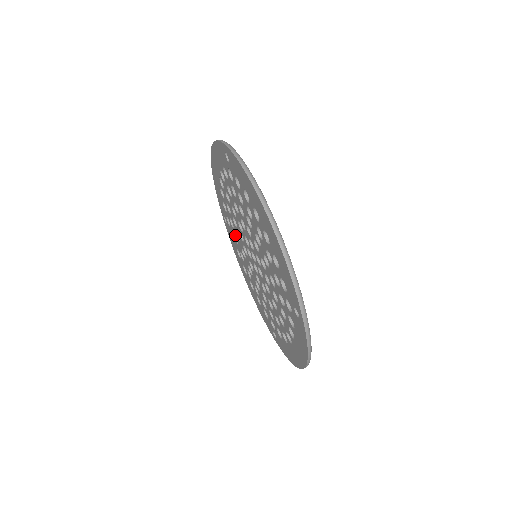
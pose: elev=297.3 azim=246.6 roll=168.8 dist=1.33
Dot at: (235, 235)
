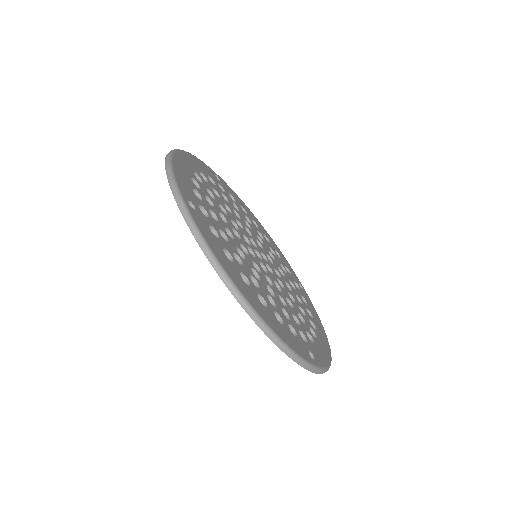
Dot at: occluded
